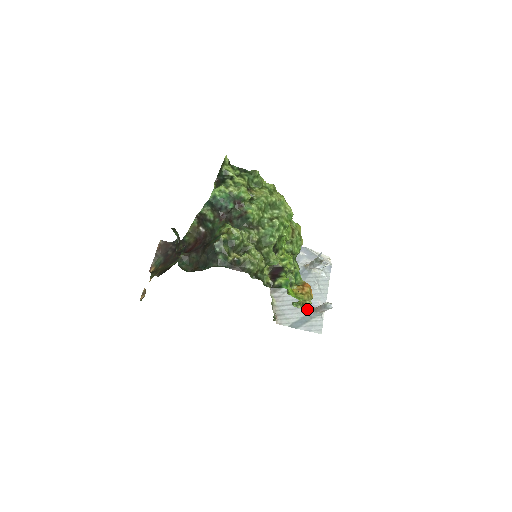
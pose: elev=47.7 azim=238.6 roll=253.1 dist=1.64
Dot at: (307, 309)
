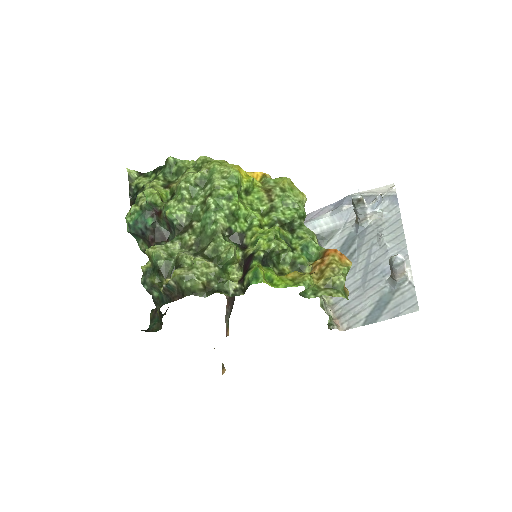
Dot at: (381, 283)
